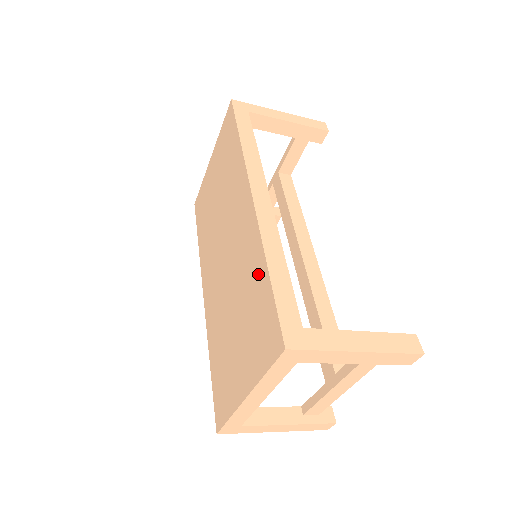
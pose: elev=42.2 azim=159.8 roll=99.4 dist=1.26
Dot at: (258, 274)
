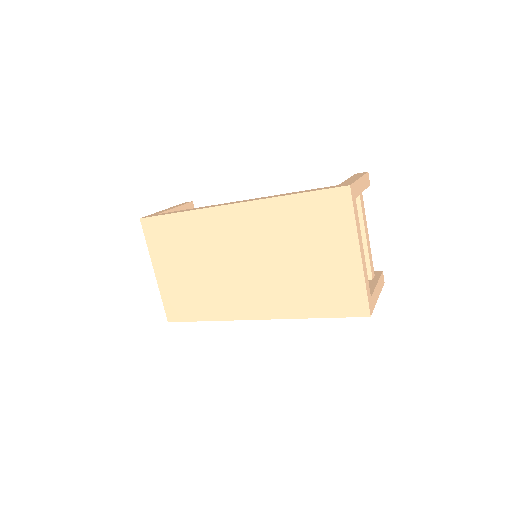
Dot at: (290, 209)
